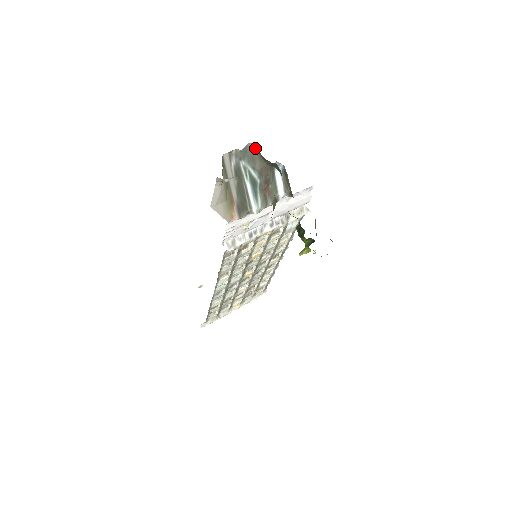
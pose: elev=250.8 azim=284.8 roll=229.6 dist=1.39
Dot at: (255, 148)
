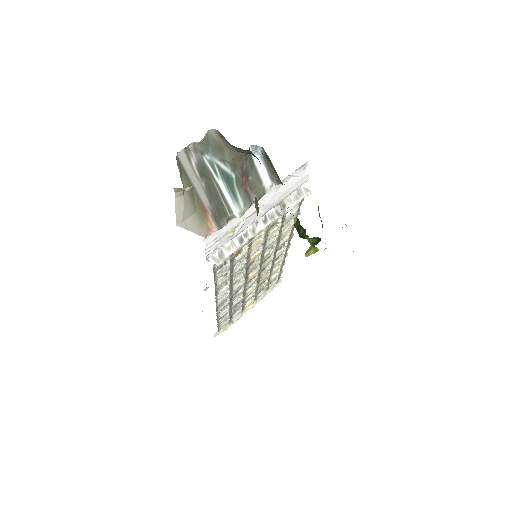
Dot at: (218, 134)
